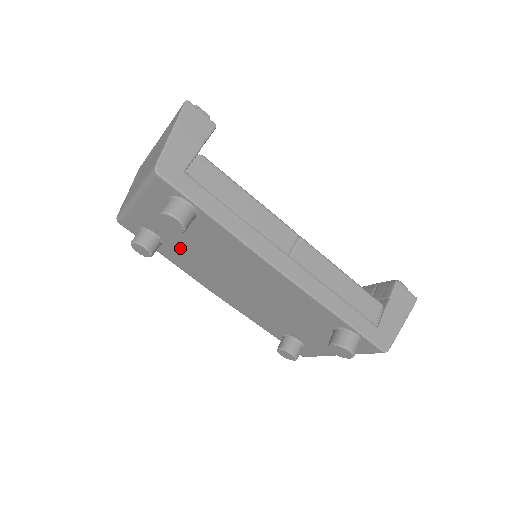
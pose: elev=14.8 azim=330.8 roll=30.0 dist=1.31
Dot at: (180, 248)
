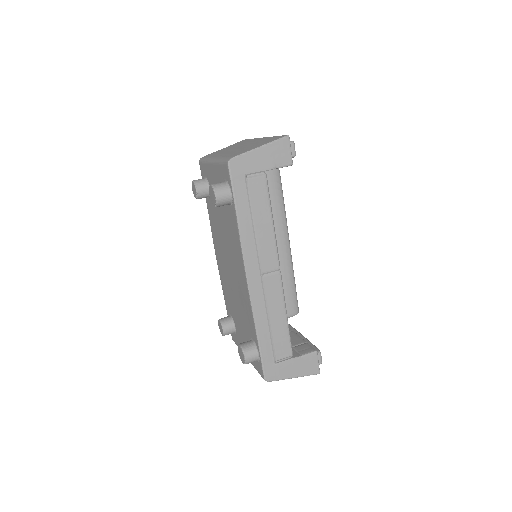
Dot at: (216, 210)
